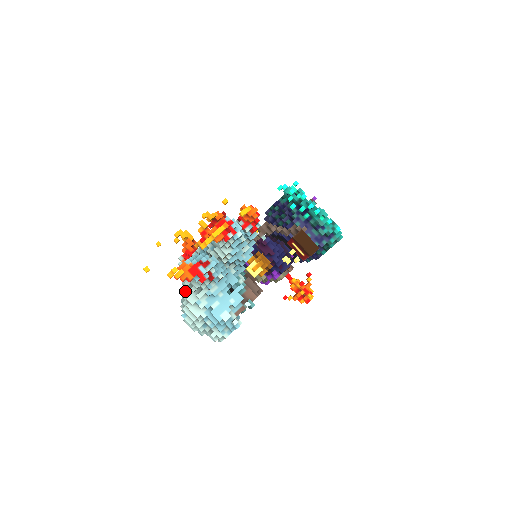
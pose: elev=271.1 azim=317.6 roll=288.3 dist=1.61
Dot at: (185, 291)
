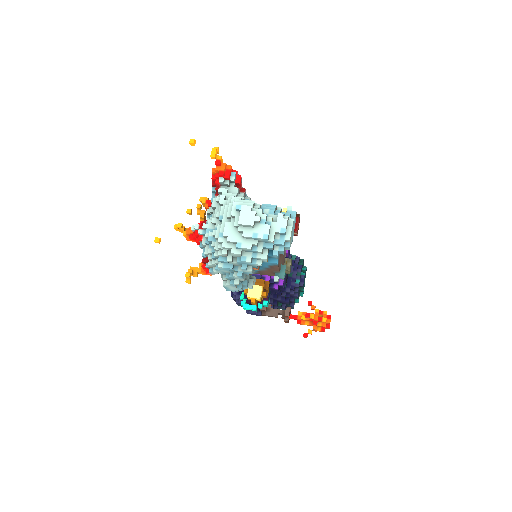
Dot at: (223, 207)
